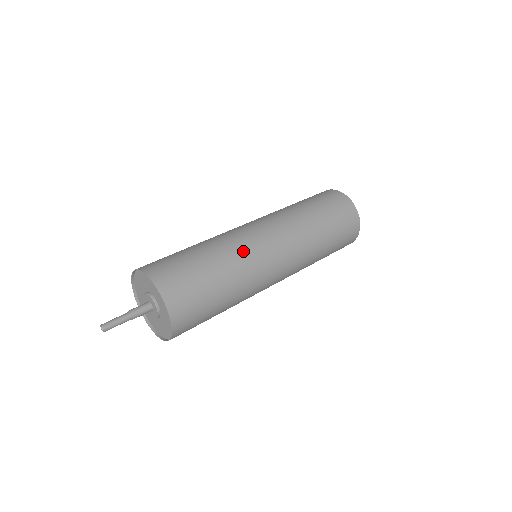
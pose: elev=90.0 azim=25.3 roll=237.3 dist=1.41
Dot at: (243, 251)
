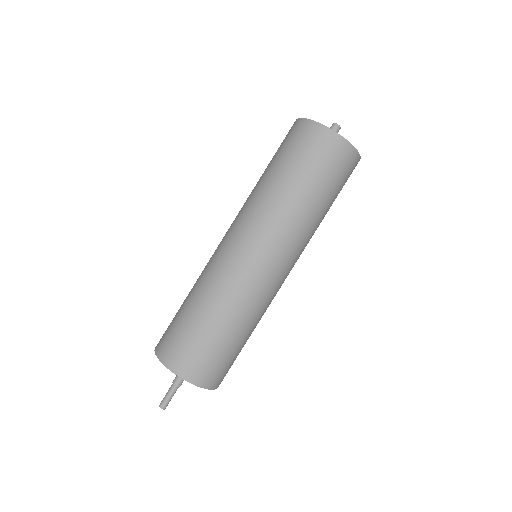
Dot at: (236, 289)
